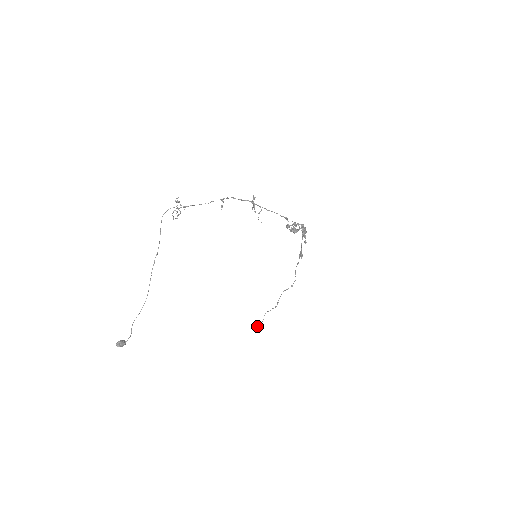
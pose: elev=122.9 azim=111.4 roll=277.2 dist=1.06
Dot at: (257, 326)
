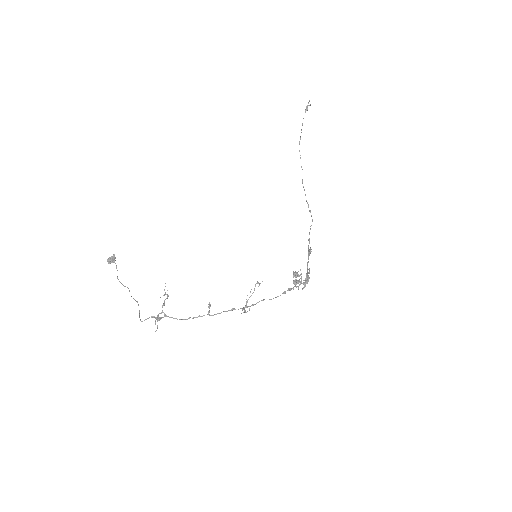
Dot at: (307, 105)
